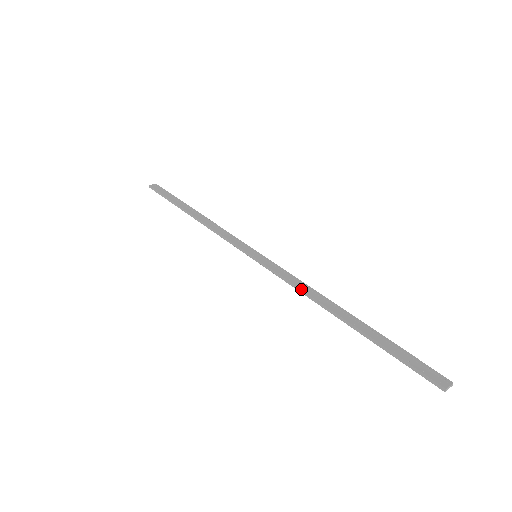
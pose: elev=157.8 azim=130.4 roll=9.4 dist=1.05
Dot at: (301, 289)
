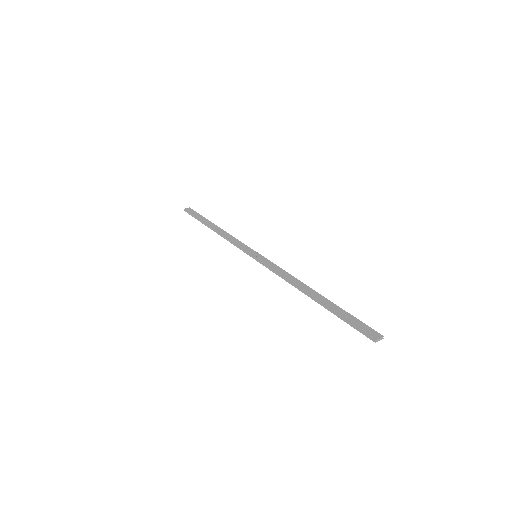
Dot at: (284, 277)
